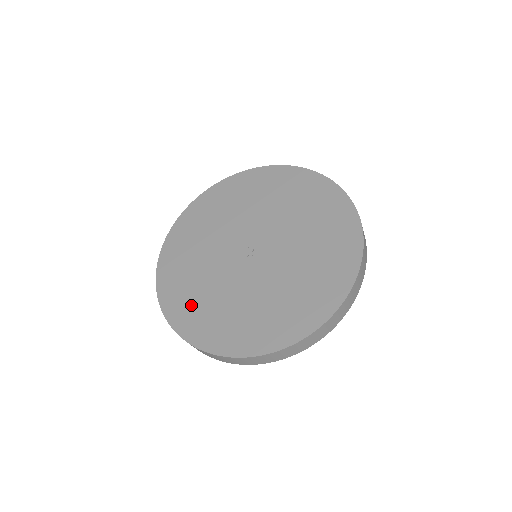
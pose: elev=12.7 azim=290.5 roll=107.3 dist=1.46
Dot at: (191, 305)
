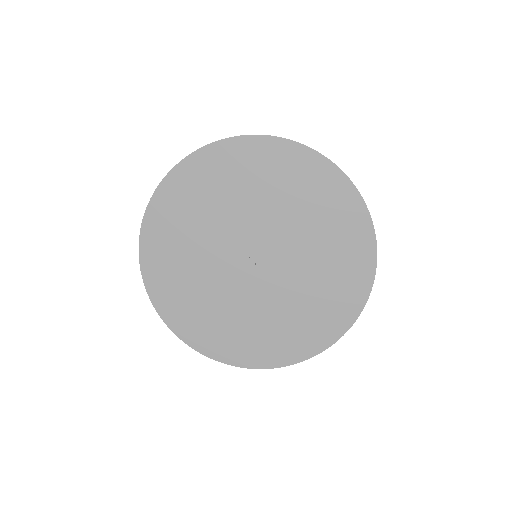
Dot at: (197, 318)
